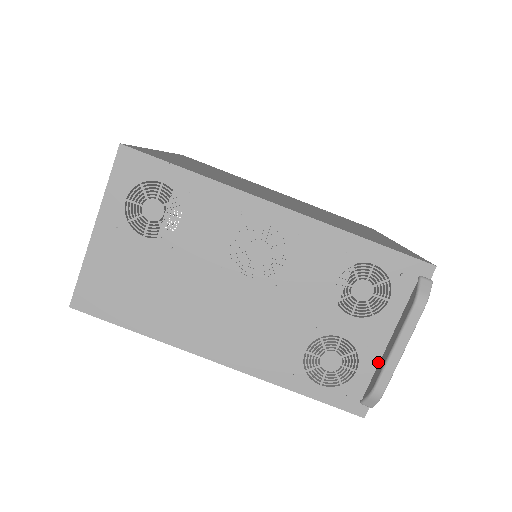
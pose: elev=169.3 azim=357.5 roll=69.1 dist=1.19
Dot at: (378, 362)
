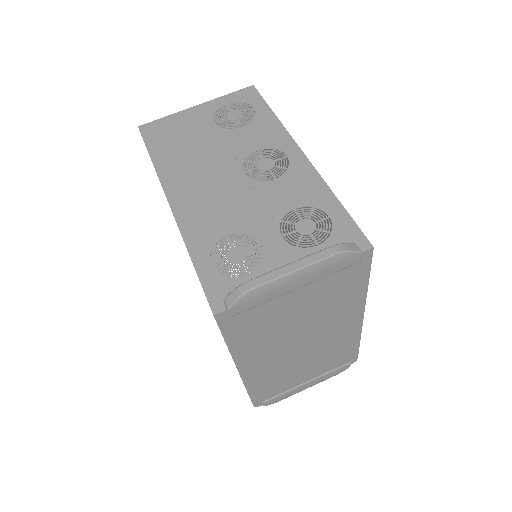
Dot at: occluded
